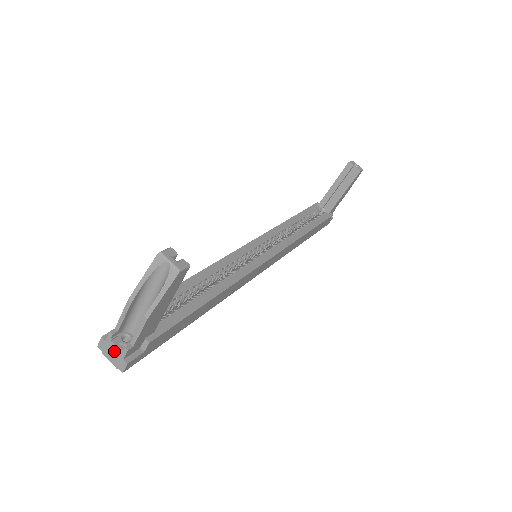
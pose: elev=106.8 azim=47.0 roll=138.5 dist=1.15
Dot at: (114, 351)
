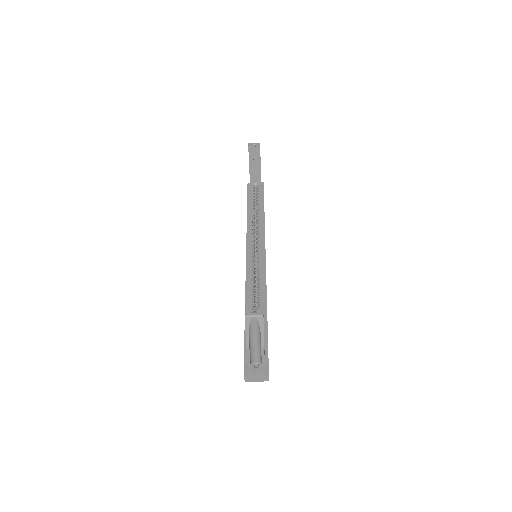
Dot at: (257, 376)
